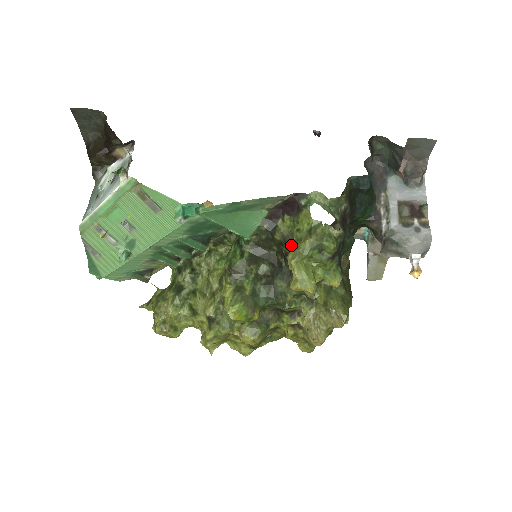
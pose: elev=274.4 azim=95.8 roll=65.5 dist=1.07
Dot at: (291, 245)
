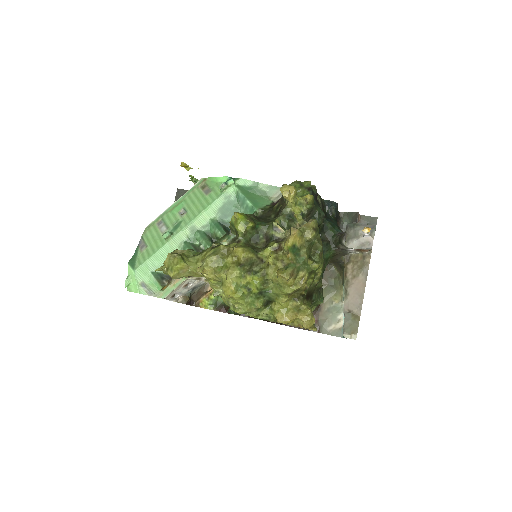
Dot at: occluded
